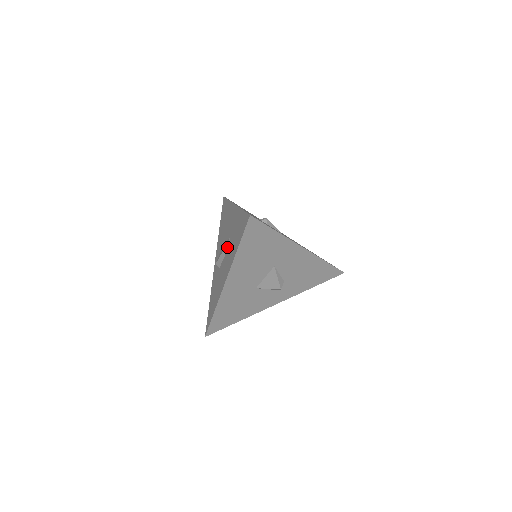
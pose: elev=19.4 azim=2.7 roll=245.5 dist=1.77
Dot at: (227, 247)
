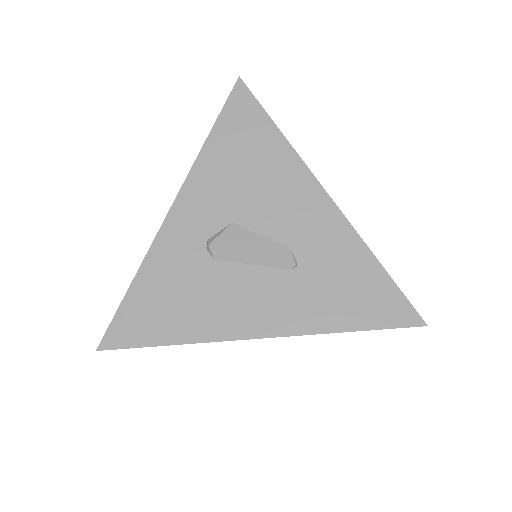
Dot at: (282, 265)
